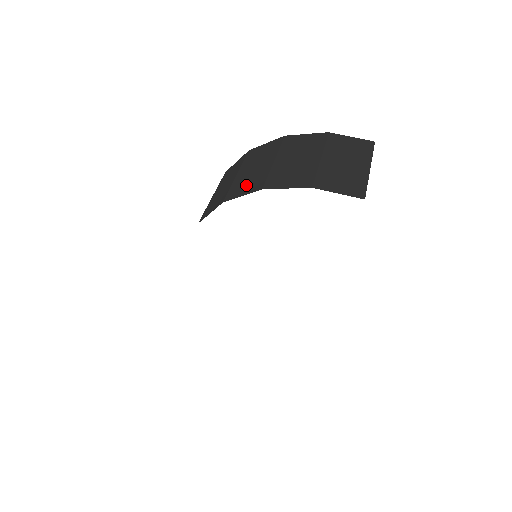
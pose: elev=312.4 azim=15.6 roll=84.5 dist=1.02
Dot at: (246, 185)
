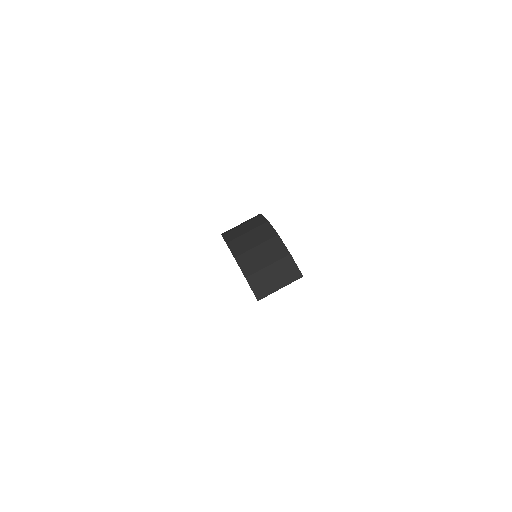
Dot at: (238, 246)
